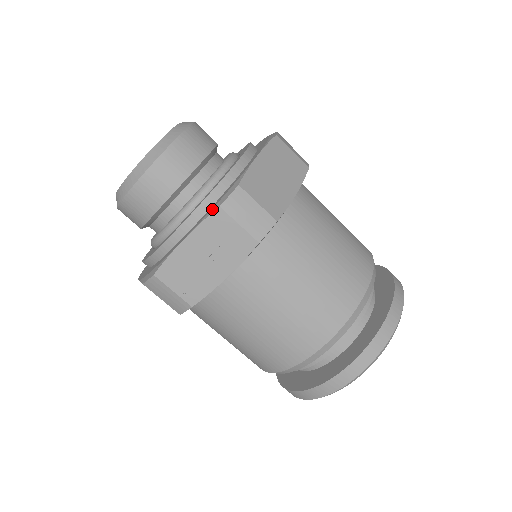
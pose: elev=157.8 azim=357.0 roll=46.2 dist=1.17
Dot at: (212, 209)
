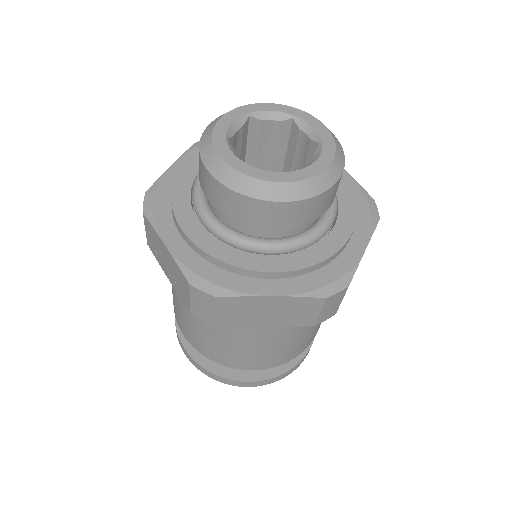
Dot at: (190, 273)
